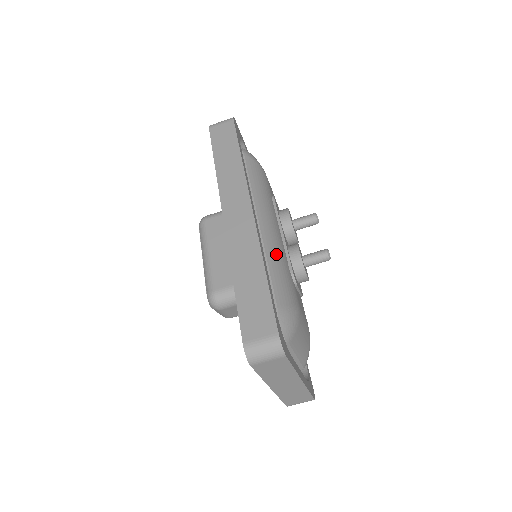
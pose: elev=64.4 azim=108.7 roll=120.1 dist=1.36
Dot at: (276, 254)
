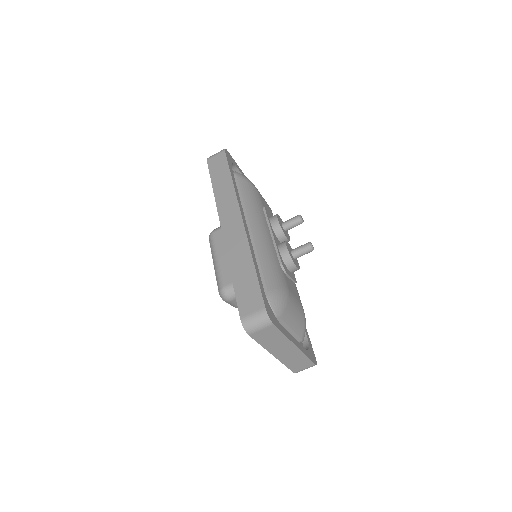
Dot at: (266, 251)
